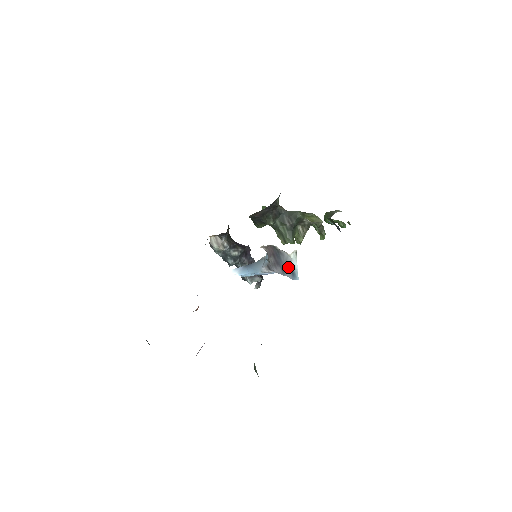
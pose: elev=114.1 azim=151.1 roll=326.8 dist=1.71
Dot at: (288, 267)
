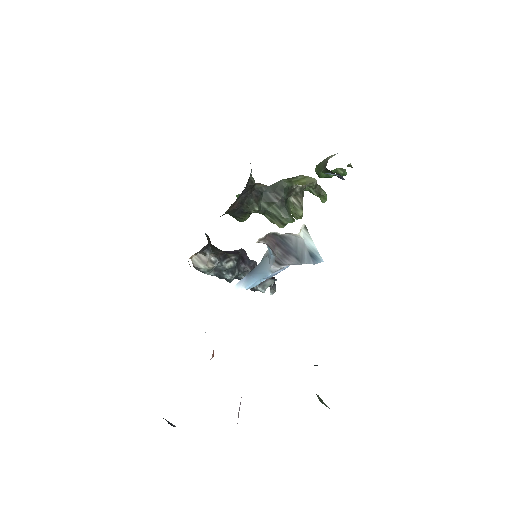
Dot at: (303, 251)
